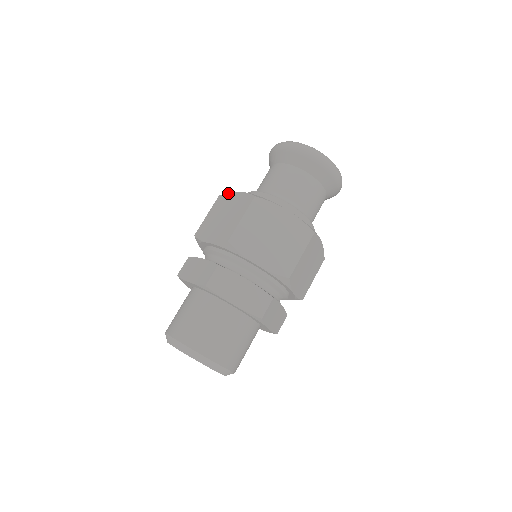
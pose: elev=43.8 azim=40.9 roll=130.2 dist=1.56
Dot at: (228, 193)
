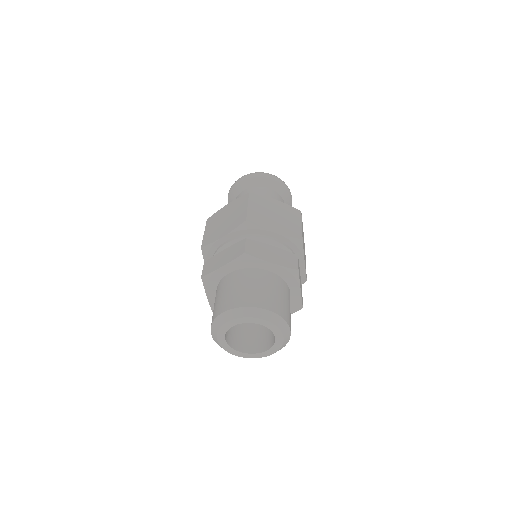
Dot at: (217, 212)
